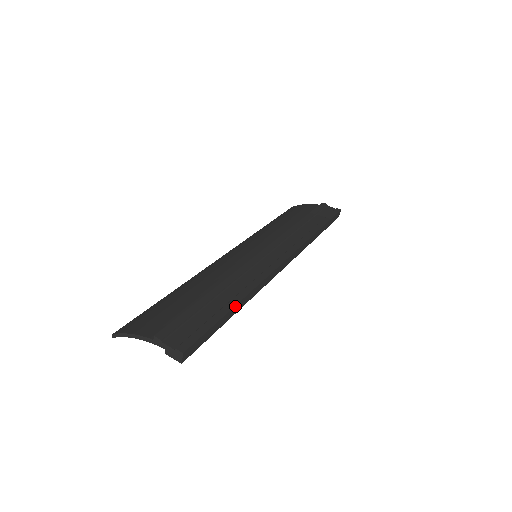
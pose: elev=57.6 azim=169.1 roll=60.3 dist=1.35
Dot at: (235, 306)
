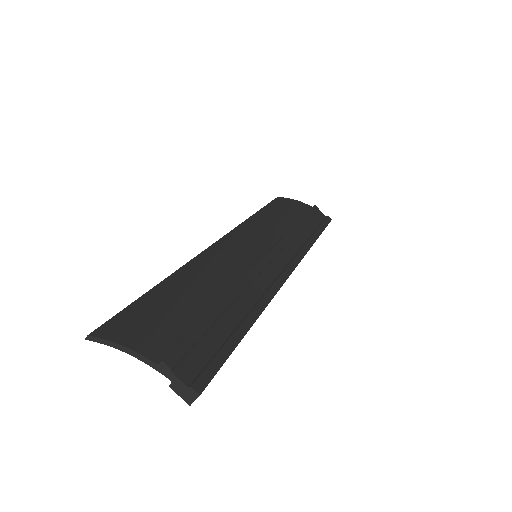
Dot at: (249, 328)
